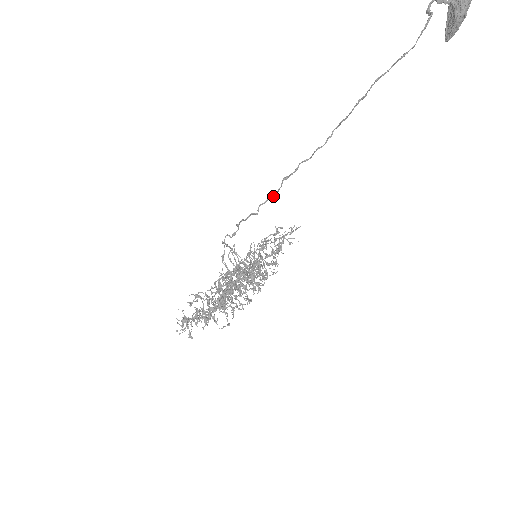
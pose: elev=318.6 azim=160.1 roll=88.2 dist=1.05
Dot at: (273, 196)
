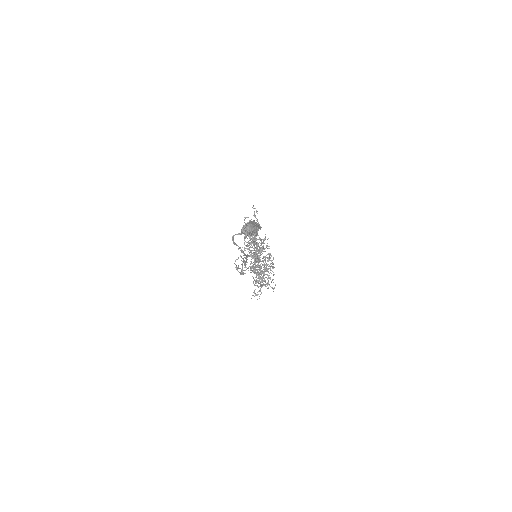
Dot at: occluded
